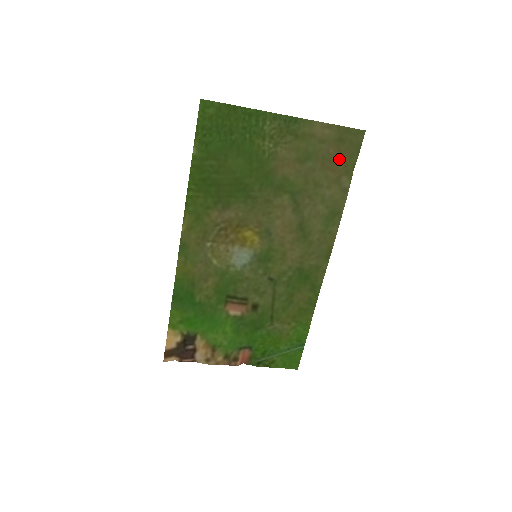
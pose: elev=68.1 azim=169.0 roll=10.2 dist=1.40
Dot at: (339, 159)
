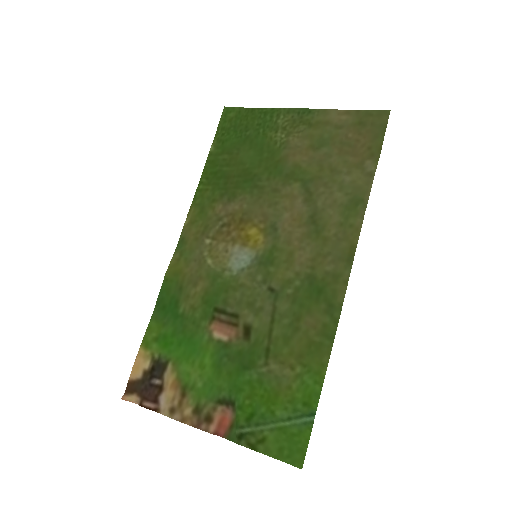
Dot at: (360, 142)
